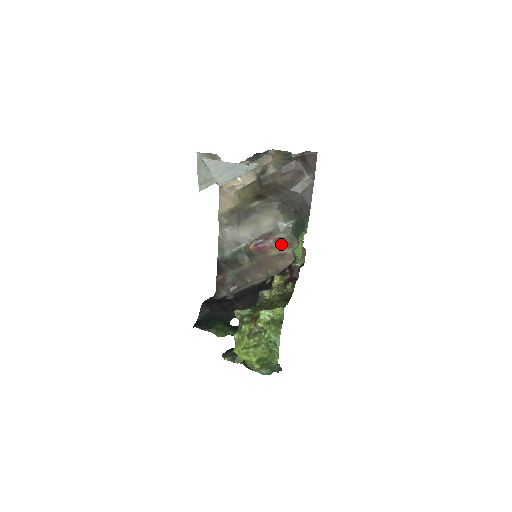
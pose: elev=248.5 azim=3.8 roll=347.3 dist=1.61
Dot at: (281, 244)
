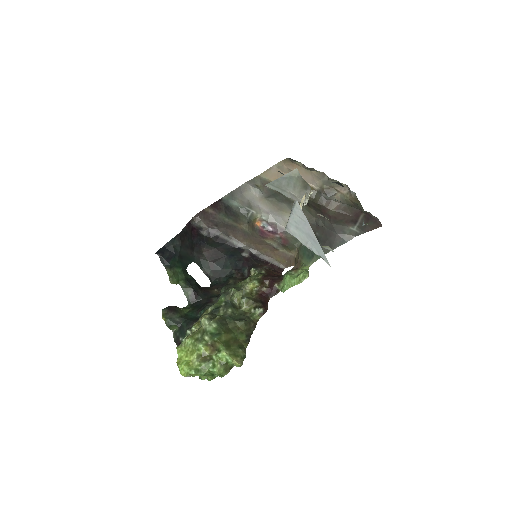
Dot at: (282, 243)
